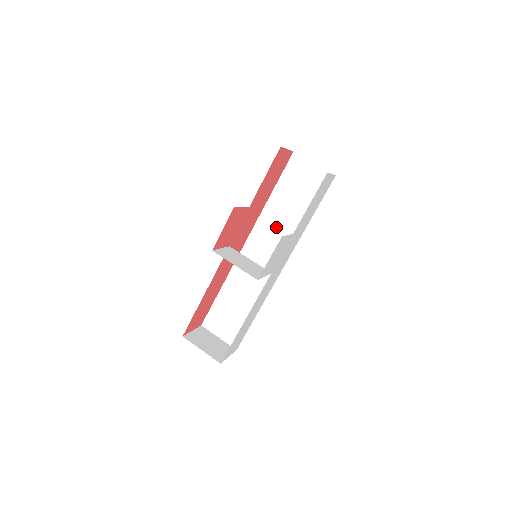
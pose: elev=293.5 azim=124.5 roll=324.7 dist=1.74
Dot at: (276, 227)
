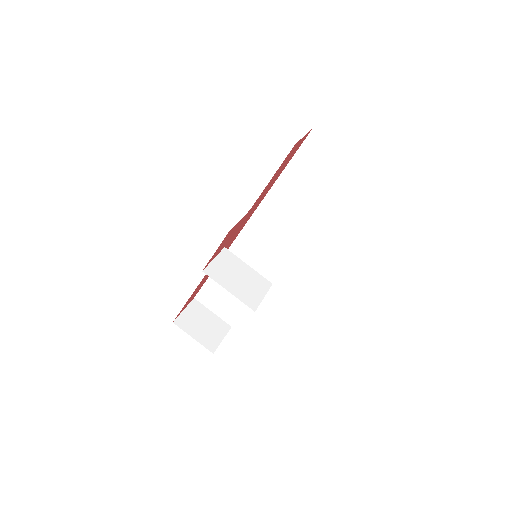
Dot at: (283, 215)
